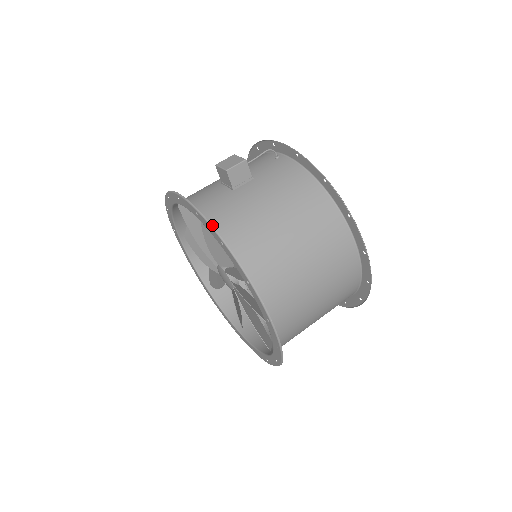
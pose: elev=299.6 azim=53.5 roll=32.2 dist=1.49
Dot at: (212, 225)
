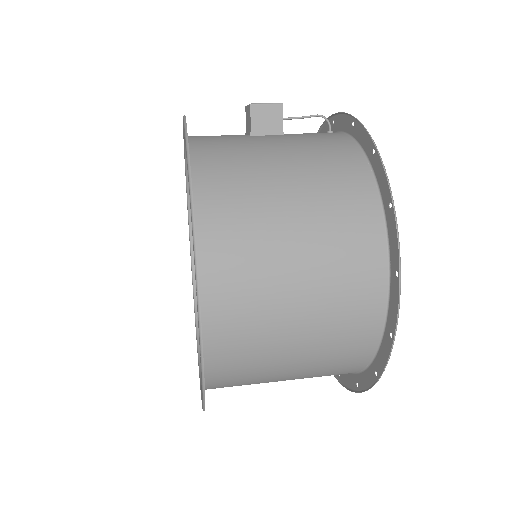
Dot at: (195, 147)
